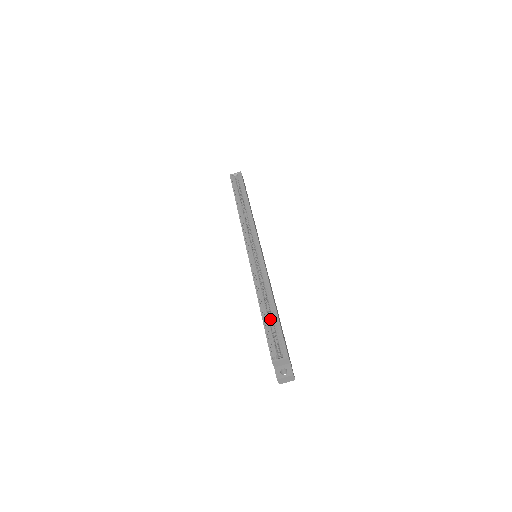
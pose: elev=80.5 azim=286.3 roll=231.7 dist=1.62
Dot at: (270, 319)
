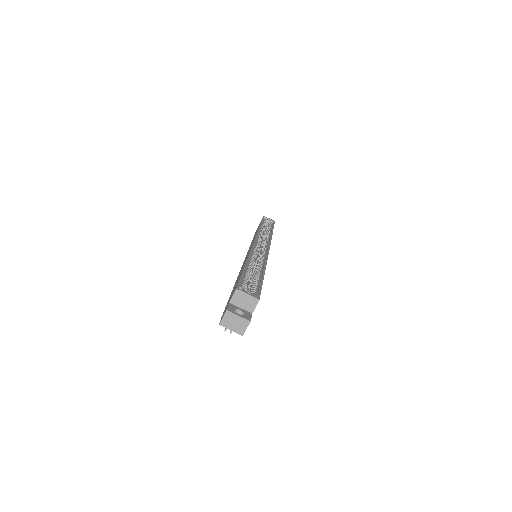
Dot at: occluded
